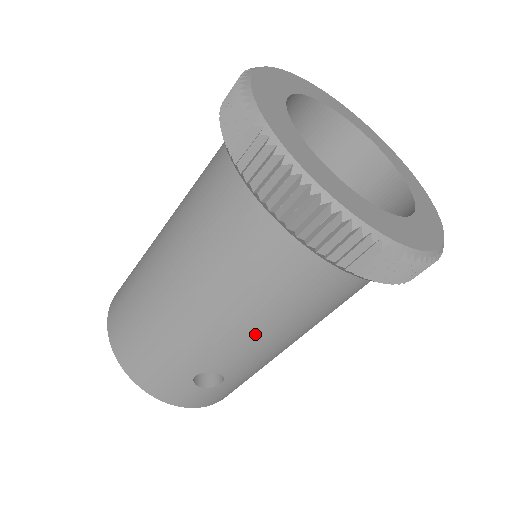
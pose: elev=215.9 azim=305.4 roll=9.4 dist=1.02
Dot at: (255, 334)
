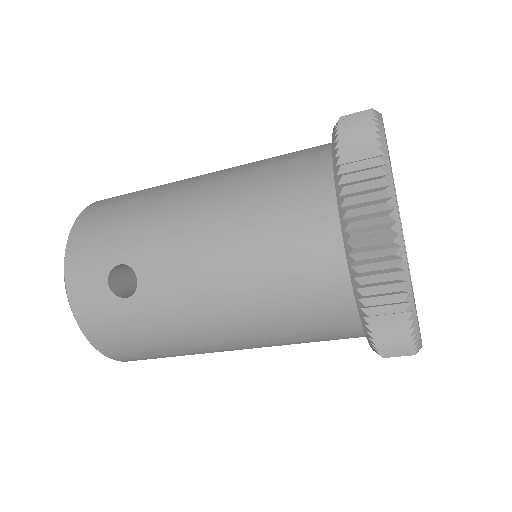
Dot at: (211, 260)
